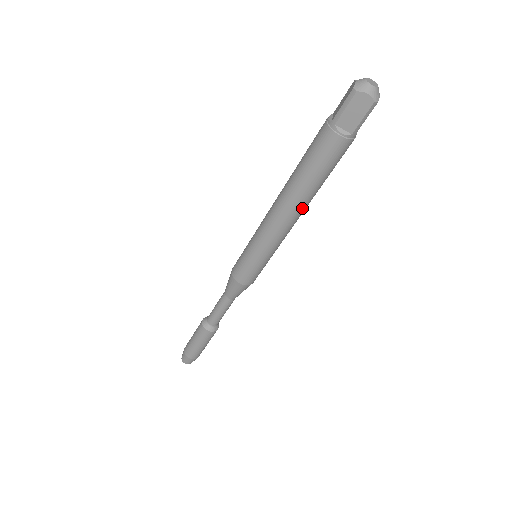
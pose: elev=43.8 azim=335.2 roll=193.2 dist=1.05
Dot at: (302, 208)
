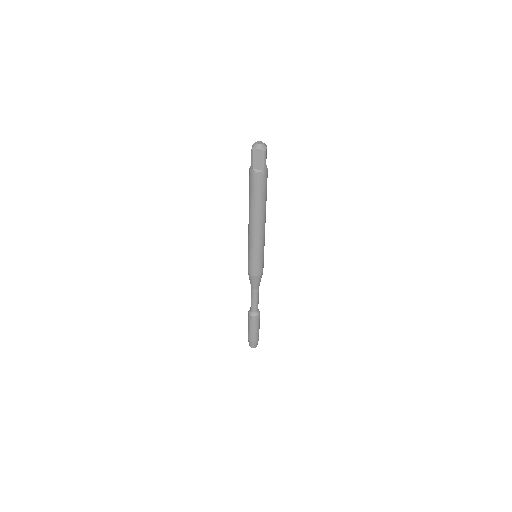
Dot at: (262, 217)
